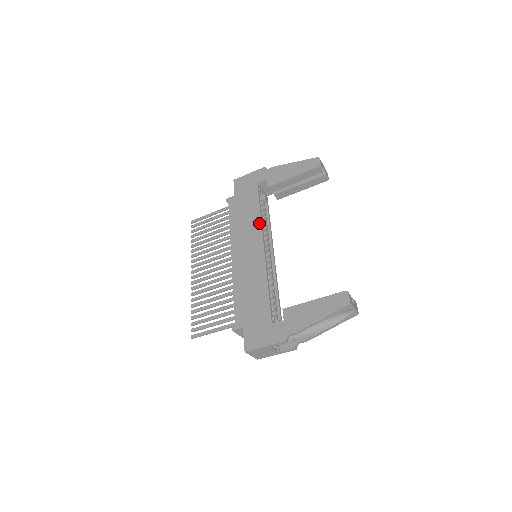
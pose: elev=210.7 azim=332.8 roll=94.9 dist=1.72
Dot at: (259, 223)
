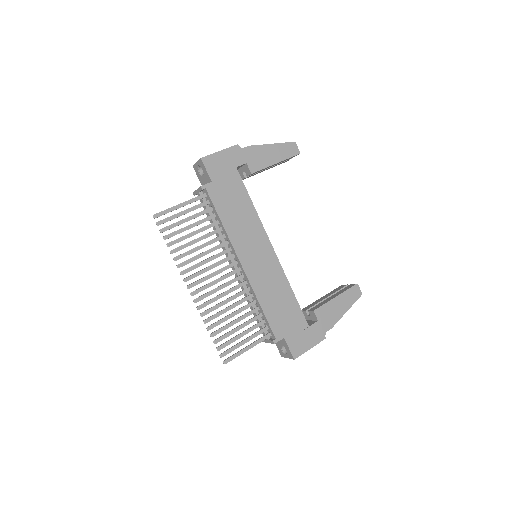
Dot at: (258, 221)
